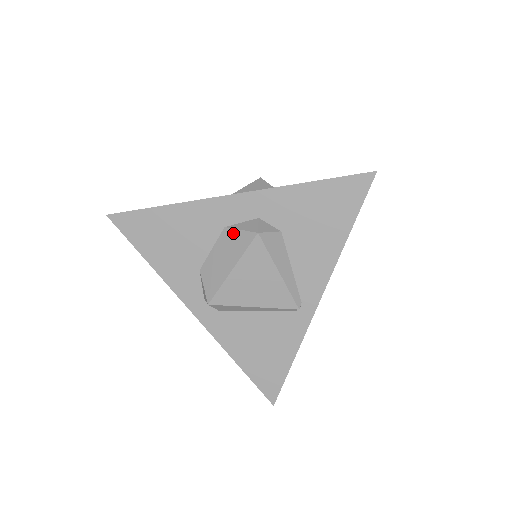
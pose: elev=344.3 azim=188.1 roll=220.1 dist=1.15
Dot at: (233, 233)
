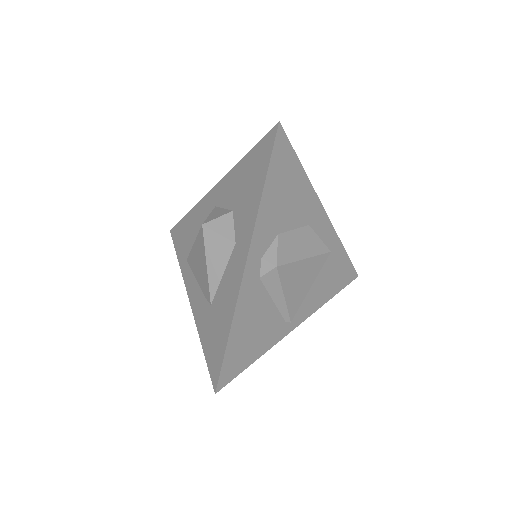
Dot at: (314, 235)
